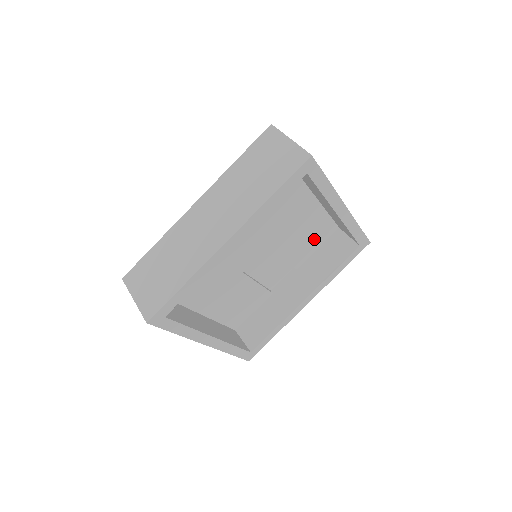
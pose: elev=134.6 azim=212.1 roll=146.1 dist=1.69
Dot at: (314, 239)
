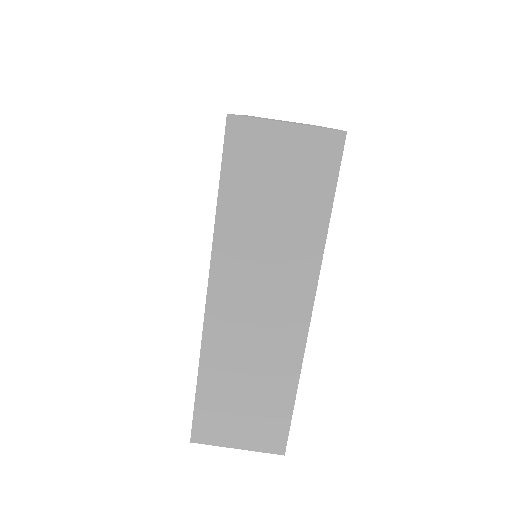
Dot at: occluded
